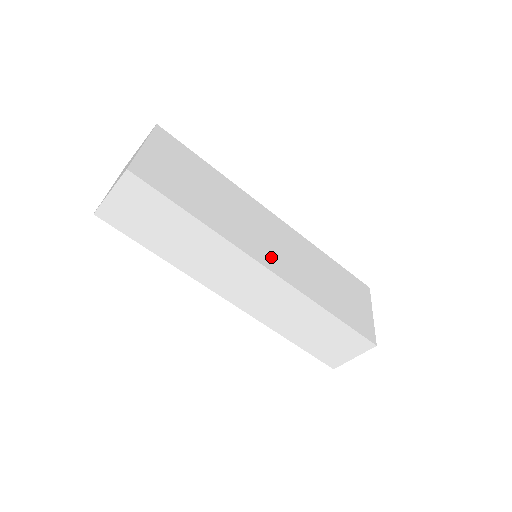
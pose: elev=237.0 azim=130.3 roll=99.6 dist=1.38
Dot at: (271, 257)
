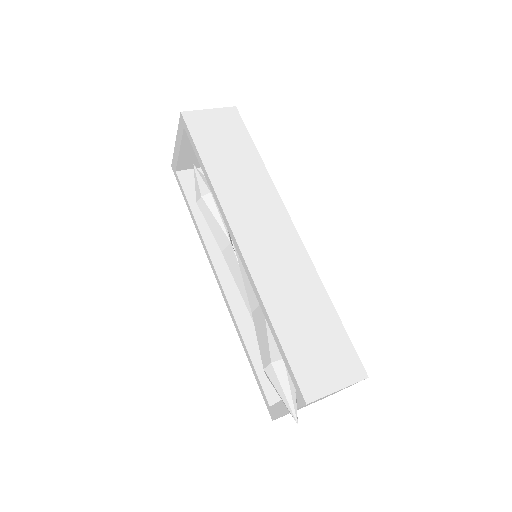
Dot at: occluded
